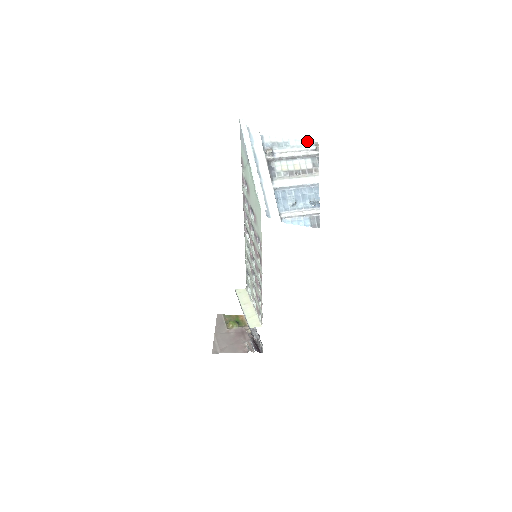
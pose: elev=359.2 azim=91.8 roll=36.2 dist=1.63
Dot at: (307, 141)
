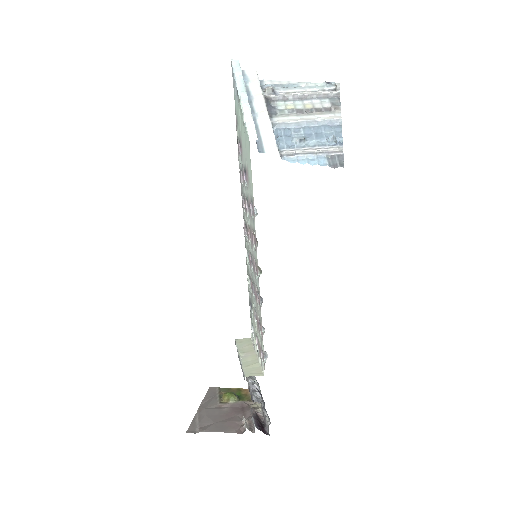
Dot at: (323, 83)
